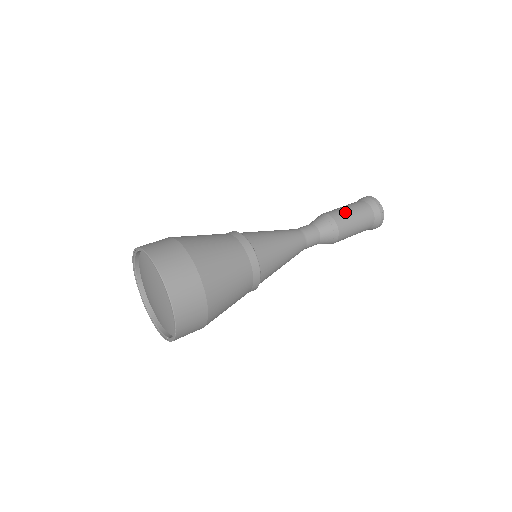
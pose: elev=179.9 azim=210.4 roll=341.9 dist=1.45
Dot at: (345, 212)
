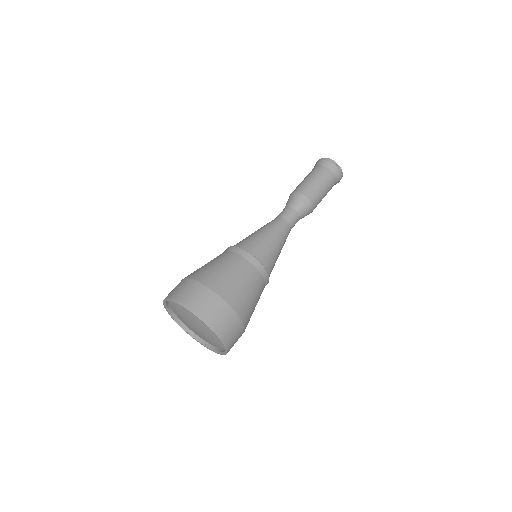
Dot at: (317, 189)
